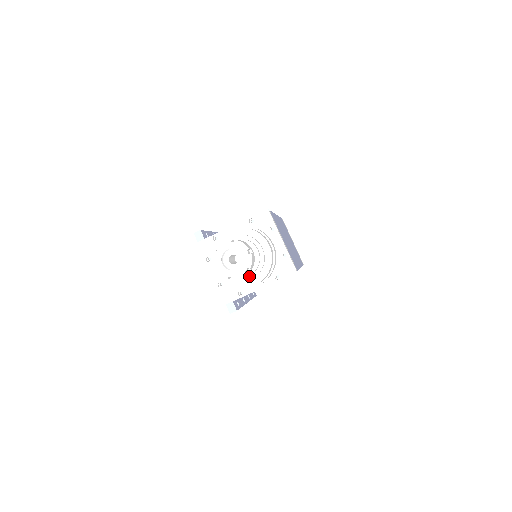
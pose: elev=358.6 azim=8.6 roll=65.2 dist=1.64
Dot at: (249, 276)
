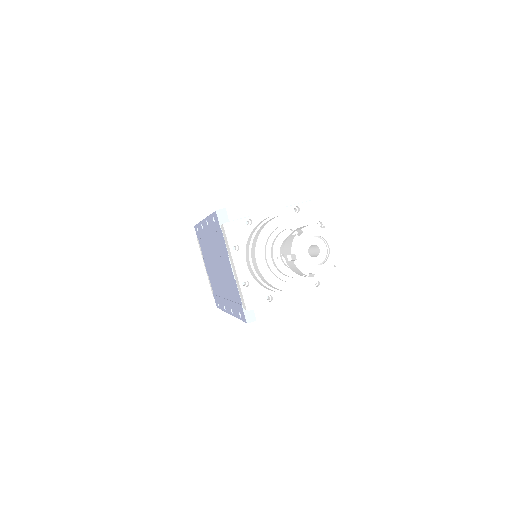
Dot at: (301, 277)
